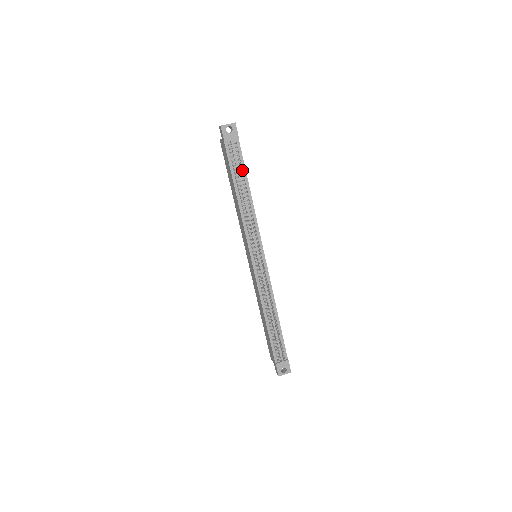
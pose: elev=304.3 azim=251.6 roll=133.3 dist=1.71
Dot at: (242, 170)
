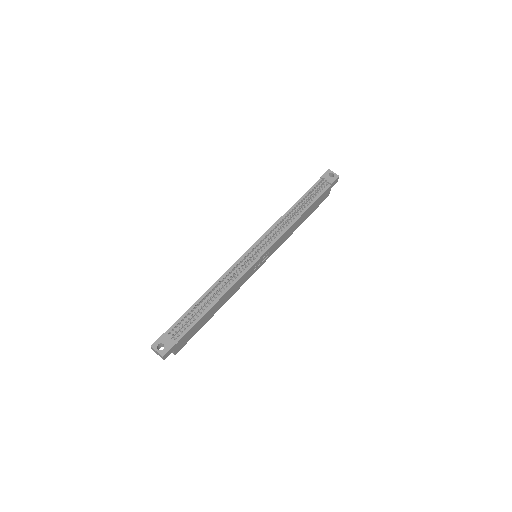
Dot at: (313, 199)
